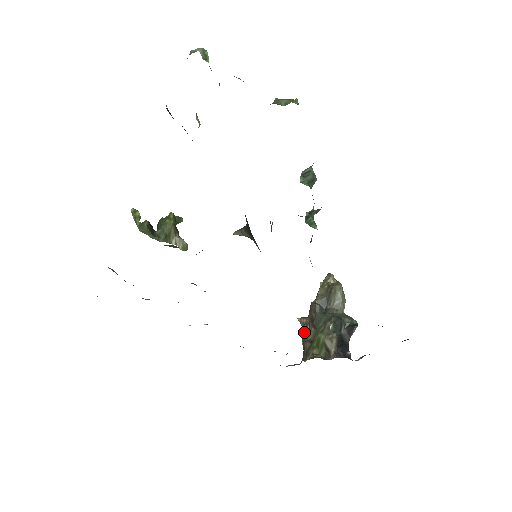
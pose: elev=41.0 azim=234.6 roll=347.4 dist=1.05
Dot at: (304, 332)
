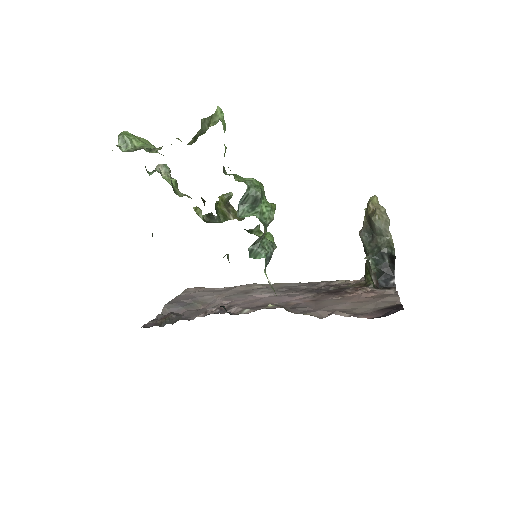
Dot at: occluded
